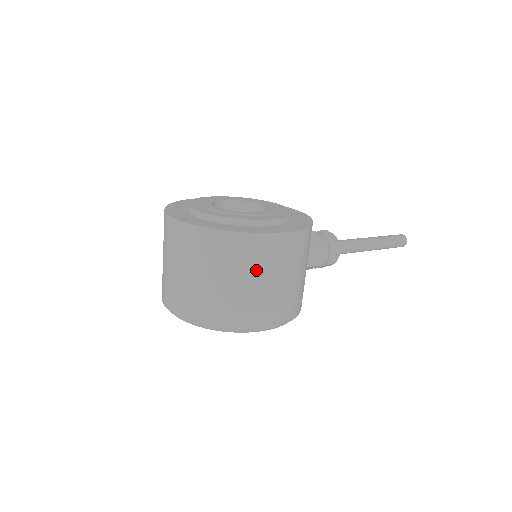
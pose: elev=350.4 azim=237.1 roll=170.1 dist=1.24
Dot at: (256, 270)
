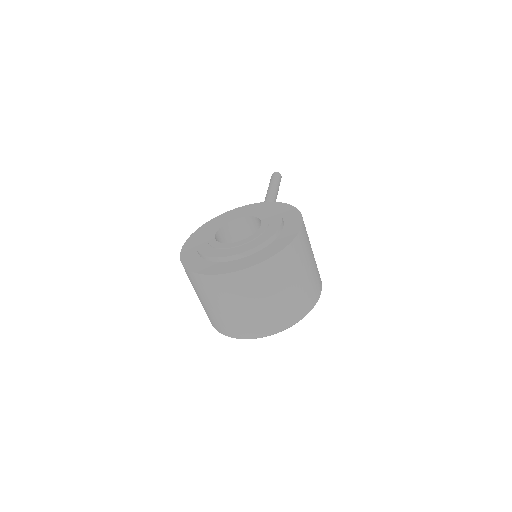
Dot at: (306, 258)
